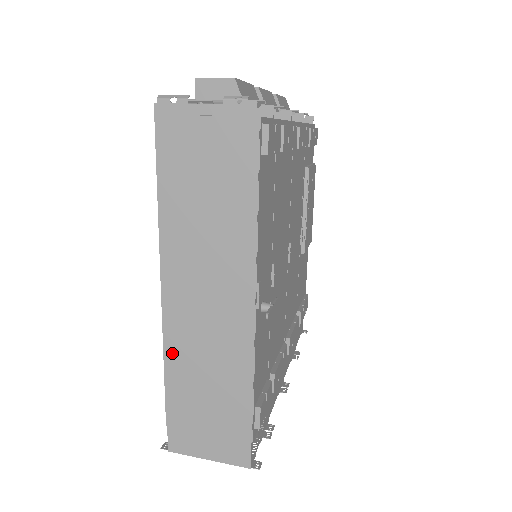
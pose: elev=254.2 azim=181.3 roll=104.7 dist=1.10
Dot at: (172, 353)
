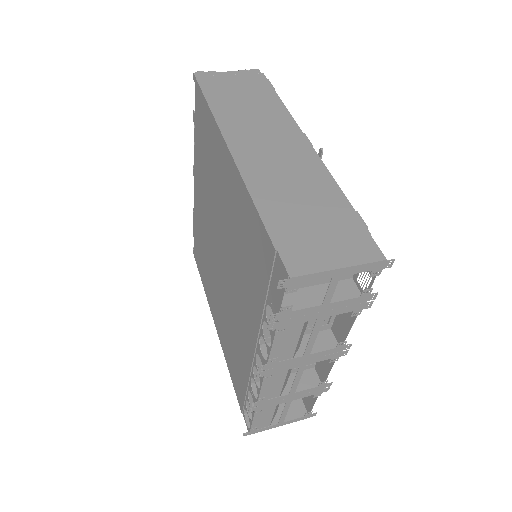
Dot at: (255, 185)
